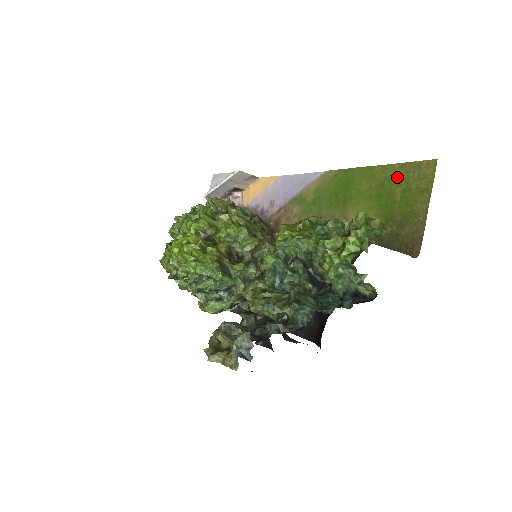
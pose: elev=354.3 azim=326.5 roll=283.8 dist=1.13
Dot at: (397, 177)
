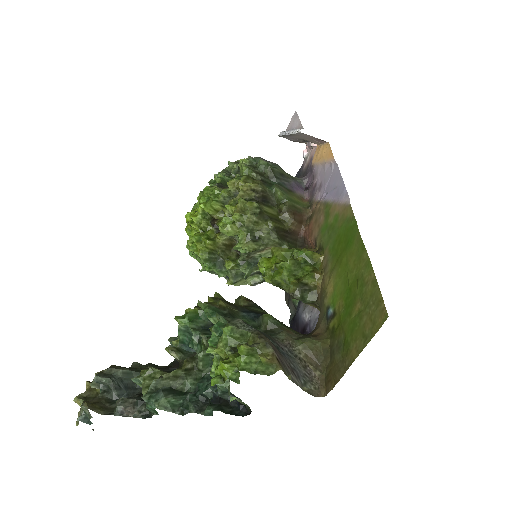
Dot at: (365, 289)
